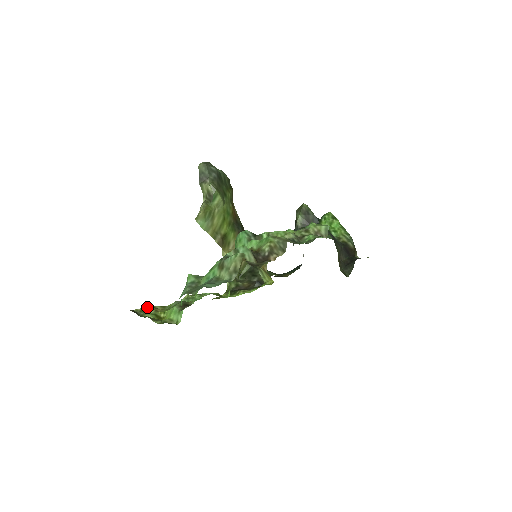
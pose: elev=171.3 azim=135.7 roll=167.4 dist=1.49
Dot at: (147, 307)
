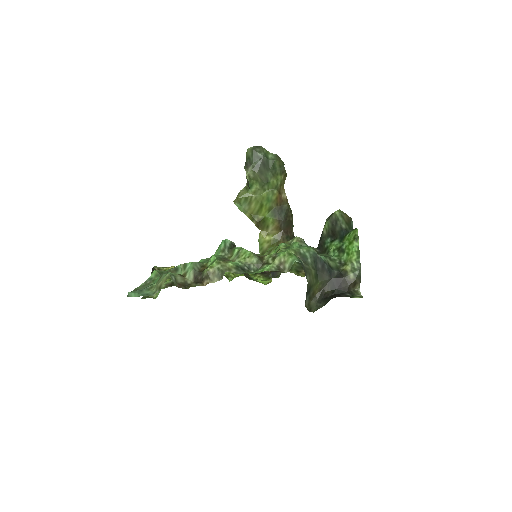
Dot at: occluded
